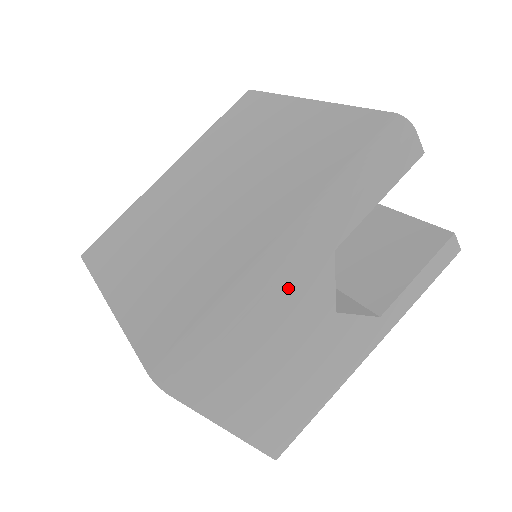
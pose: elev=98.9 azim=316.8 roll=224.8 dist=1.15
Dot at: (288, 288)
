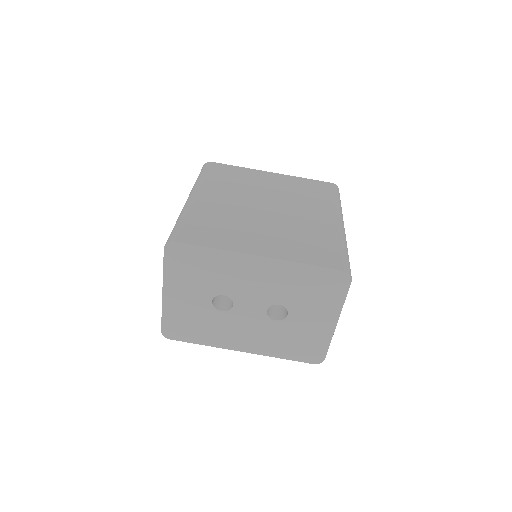
Dot at: occluded
